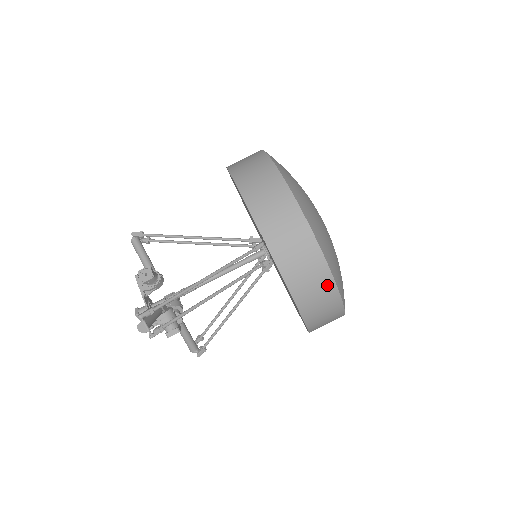
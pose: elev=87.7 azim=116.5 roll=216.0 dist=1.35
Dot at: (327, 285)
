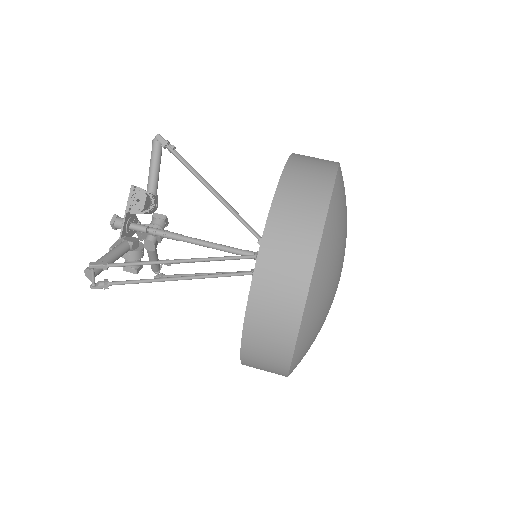
Dot at: (280, 366)
